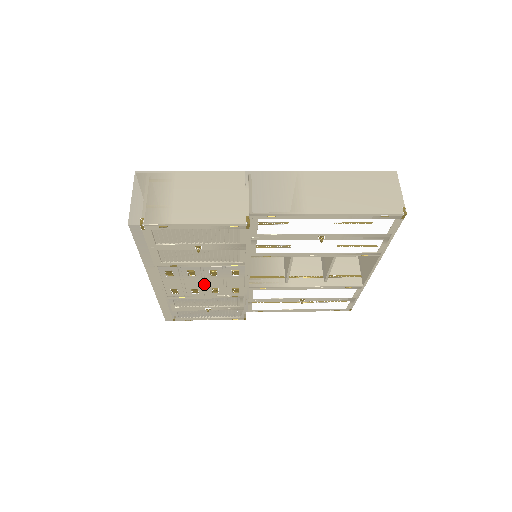
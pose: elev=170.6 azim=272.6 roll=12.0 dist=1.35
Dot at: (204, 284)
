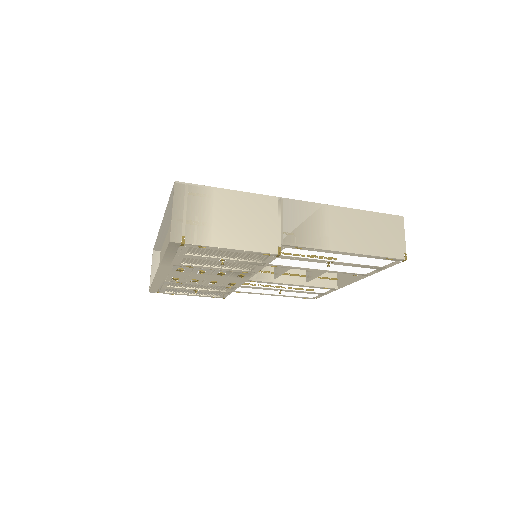
Dot at: (207, 278)
